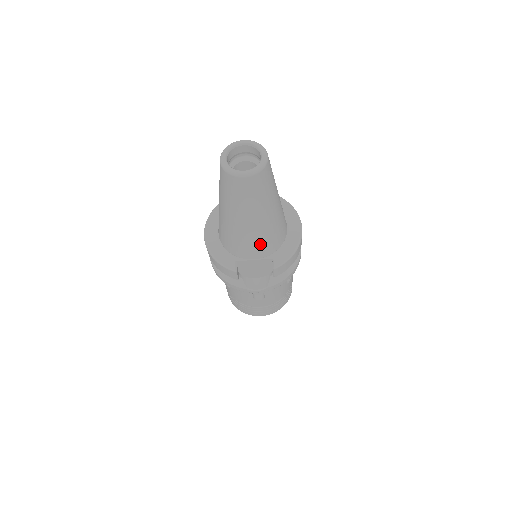
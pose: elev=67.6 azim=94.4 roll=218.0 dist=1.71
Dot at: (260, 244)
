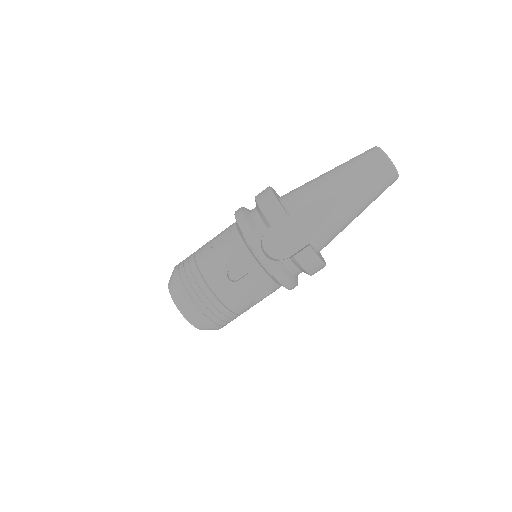
Dot at: (321, 221)
